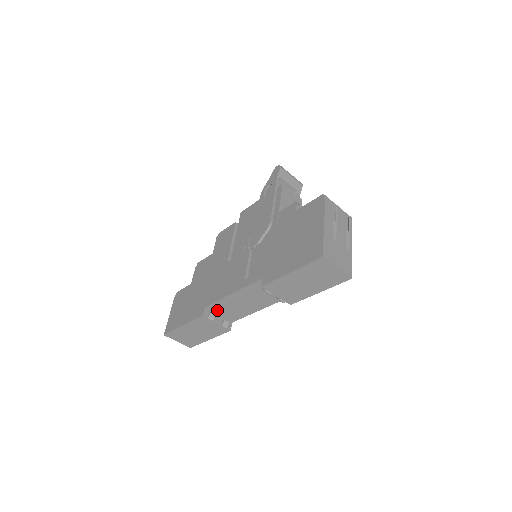
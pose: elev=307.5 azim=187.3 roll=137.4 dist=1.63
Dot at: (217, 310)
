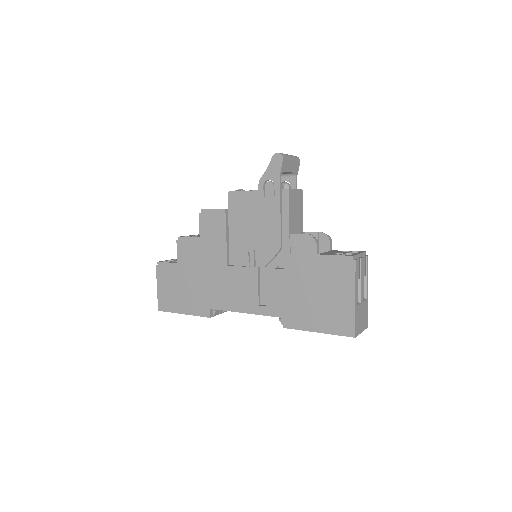
Dot at: occluded
